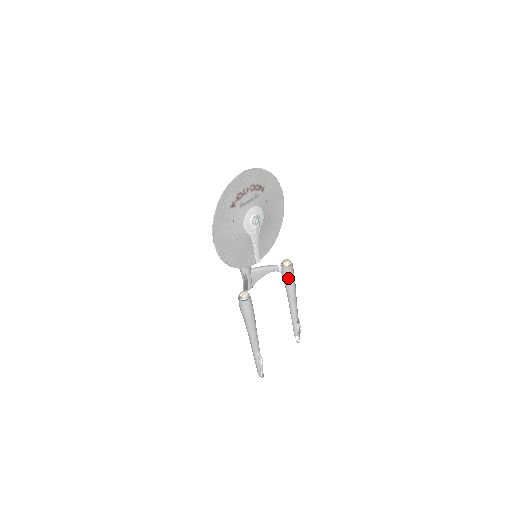
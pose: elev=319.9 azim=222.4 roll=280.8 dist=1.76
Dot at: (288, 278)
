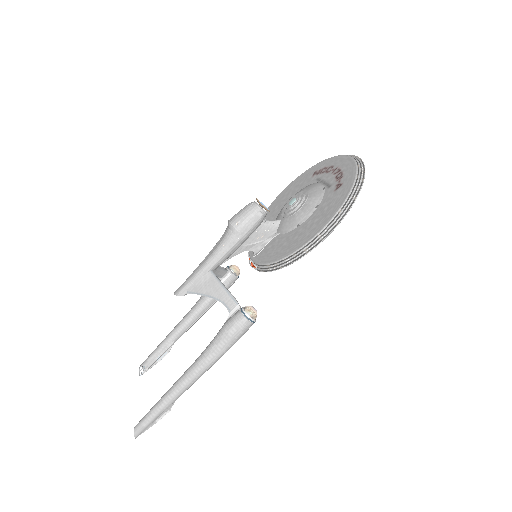
Dot at: occluded
